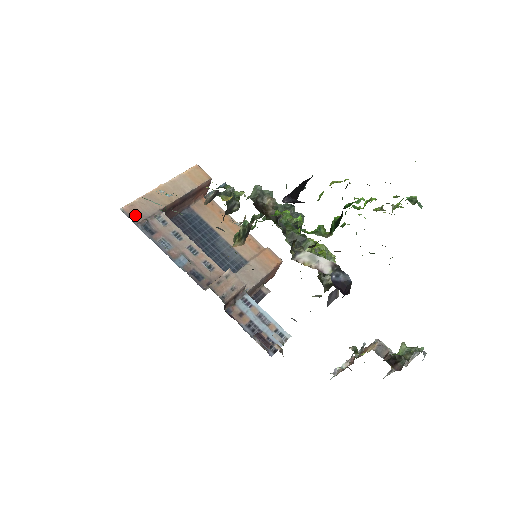
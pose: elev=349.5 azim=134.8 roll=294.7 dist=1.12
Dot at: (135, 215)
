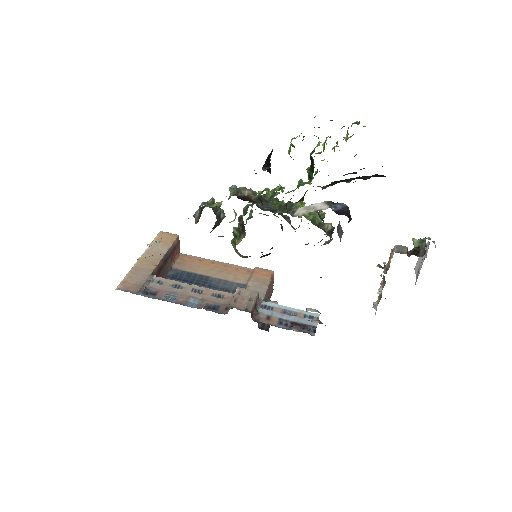
Dot at: (131, 288)
